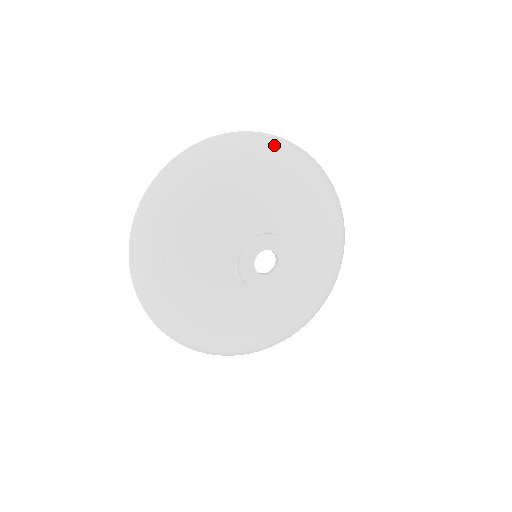
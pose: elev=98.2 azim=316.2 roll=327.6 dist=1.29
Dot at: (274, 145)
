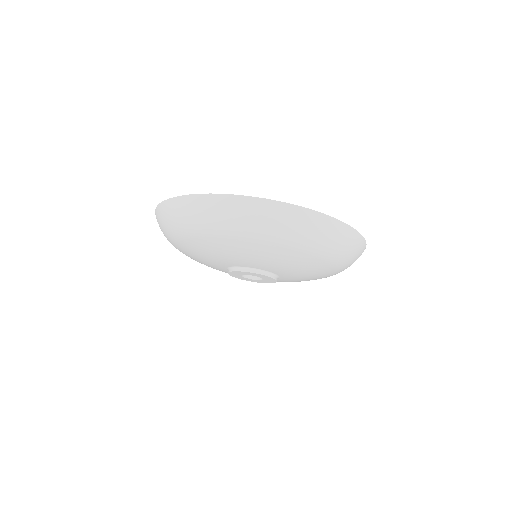
Dot at: (347, 249)
